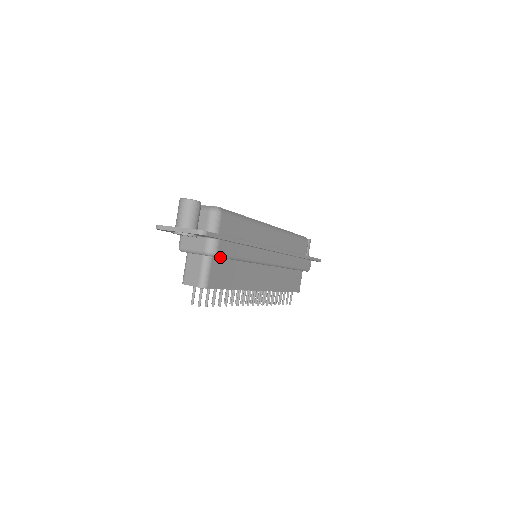
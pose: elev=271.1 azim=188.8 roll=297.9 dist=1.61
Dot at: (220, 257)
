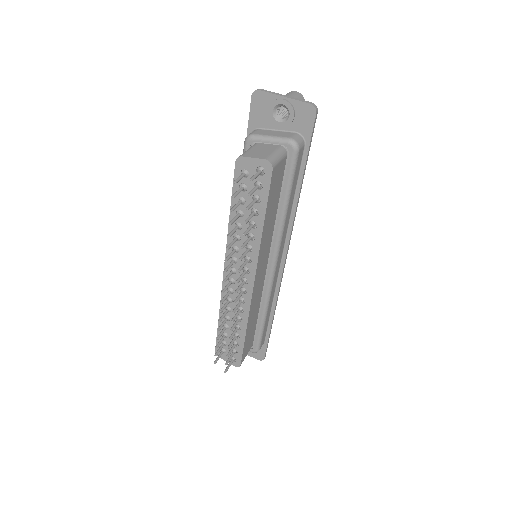
Dot at: (292, 163)
